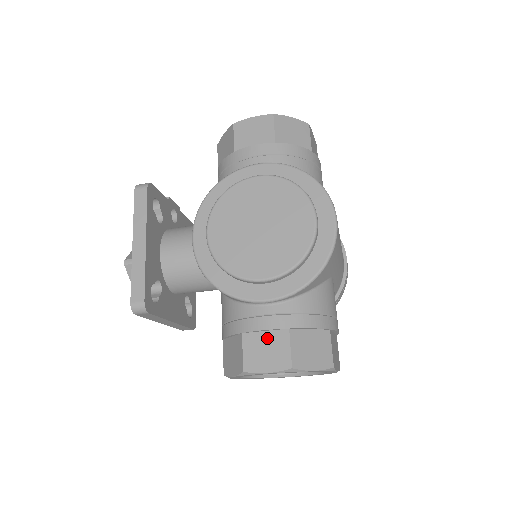
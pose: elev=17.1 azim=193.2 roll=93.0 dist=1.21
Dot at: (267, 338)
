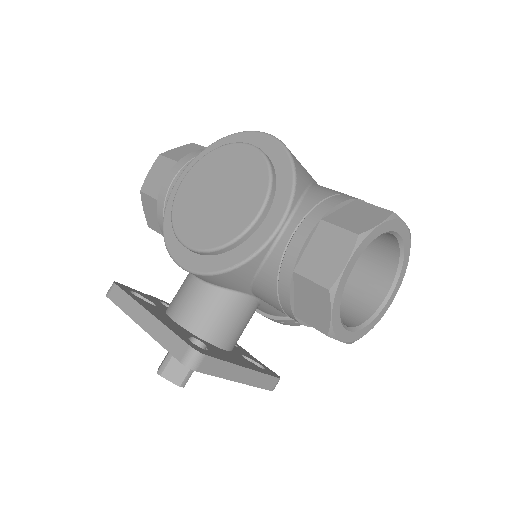
Dot at: (314, 247)
